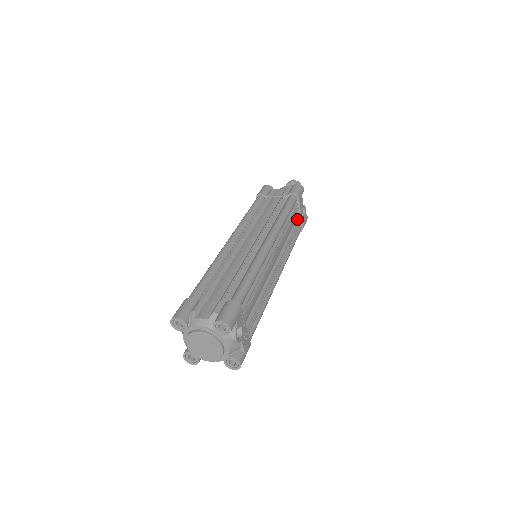
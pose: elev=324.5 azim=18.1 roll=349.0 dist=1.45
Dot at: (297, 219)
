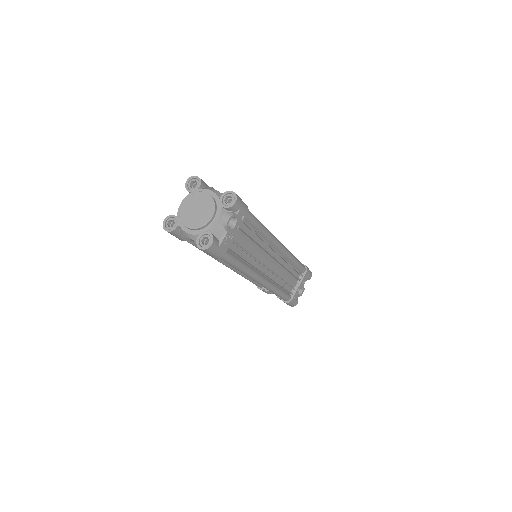
Dot at: (293, 287)
